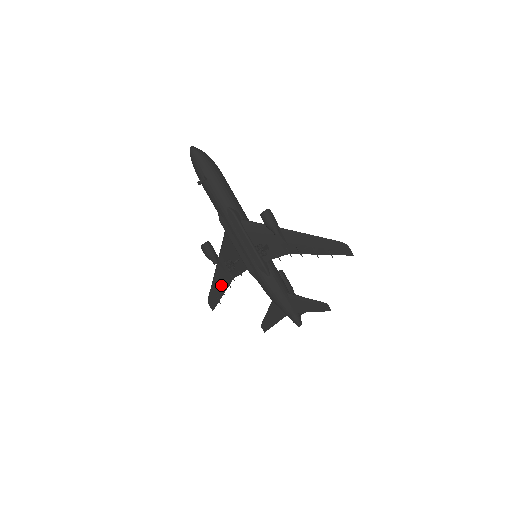
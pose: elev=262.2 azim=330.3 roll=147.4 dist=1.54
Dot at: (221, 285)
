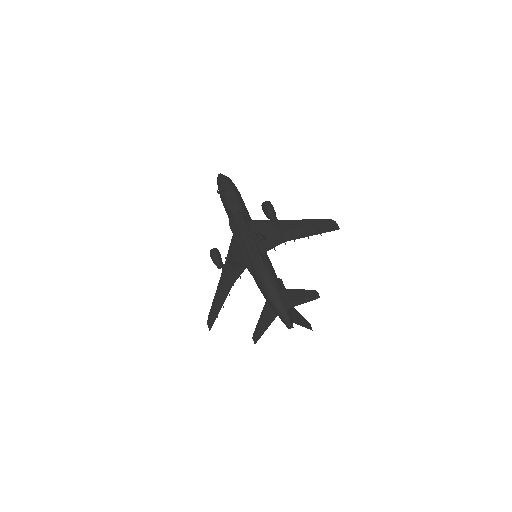
Dot at: (222, 296)
